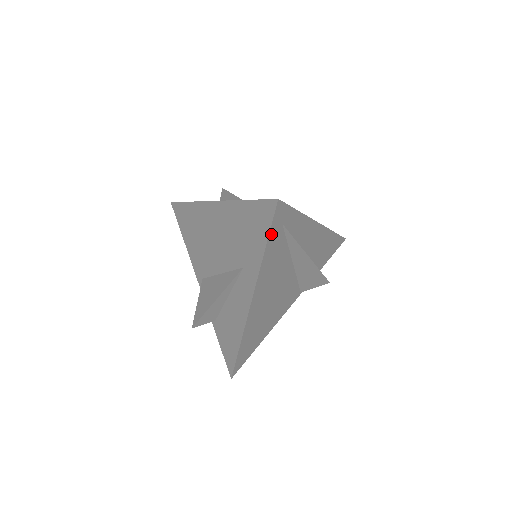
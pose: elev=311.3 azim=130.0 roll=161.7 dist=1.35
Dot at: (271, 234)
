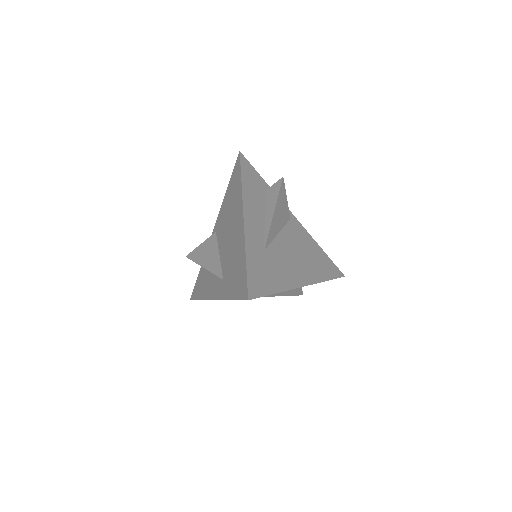
Dot at: occluded
